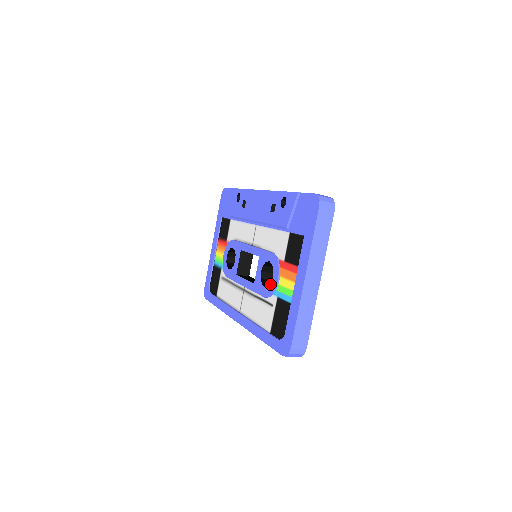
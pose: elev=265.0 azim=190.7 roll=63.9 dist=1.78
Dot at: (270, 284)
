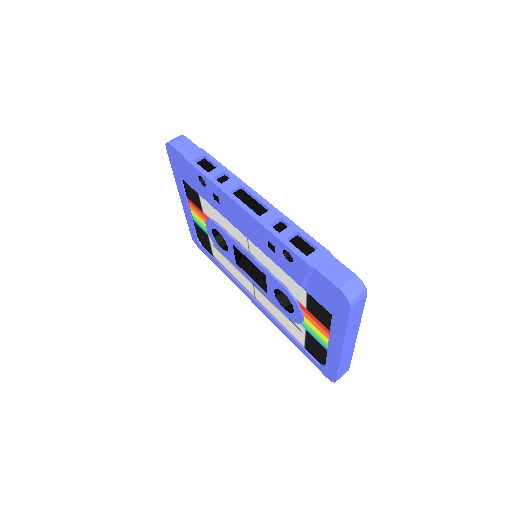
Dot at: (292, 314)
